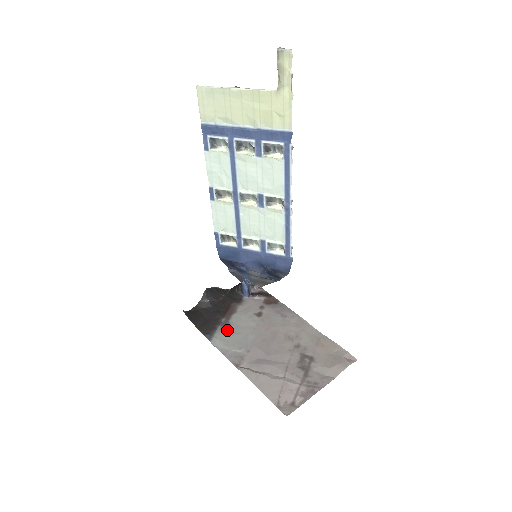
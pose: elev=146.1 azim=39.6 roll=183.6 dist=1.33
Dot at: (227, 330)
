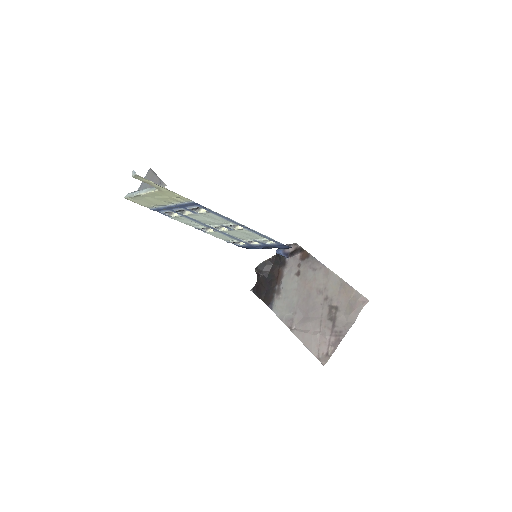
Dot at: (280, 297)
